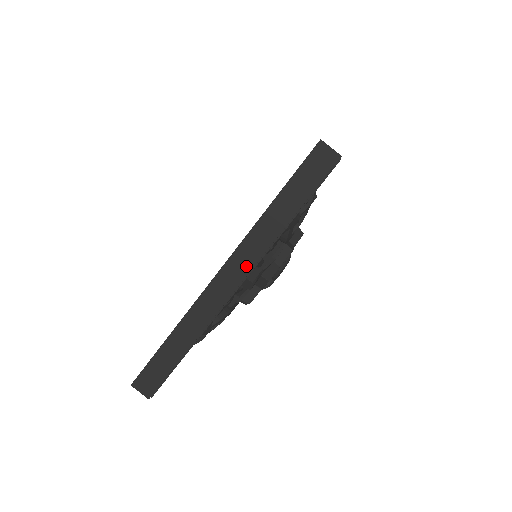
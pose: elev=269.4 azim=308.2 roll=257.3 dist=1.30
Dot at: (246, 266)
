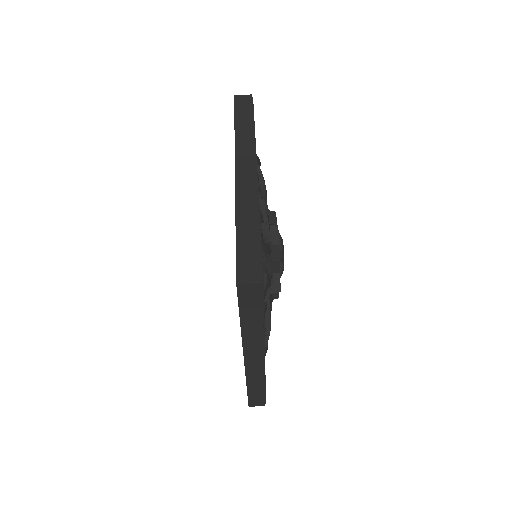
Dot at: (250, 158)
